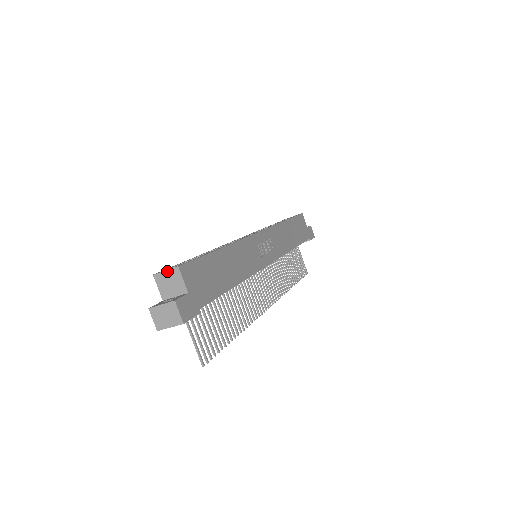
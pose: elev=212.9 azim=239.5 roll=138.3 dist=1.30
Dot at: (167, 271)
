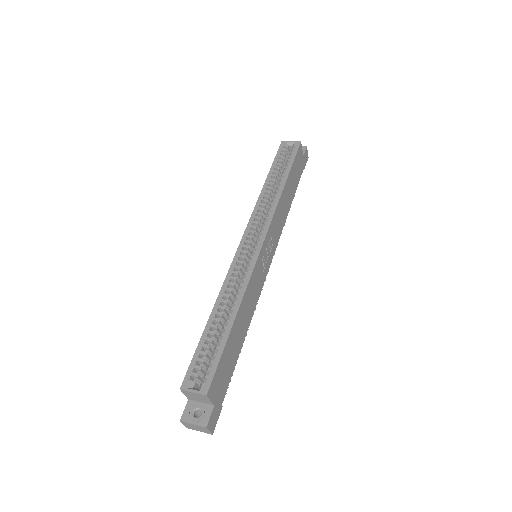
Dot at: (195, 393)
